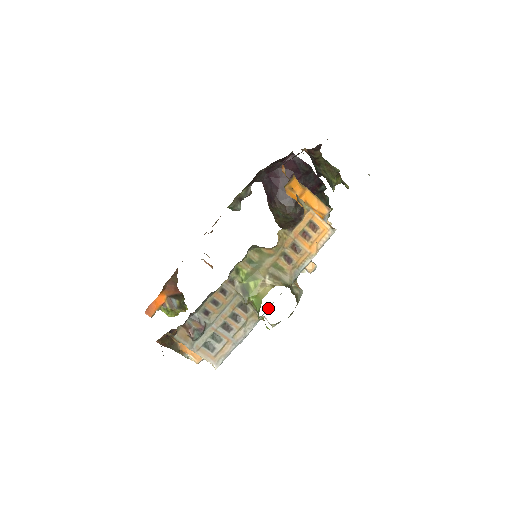
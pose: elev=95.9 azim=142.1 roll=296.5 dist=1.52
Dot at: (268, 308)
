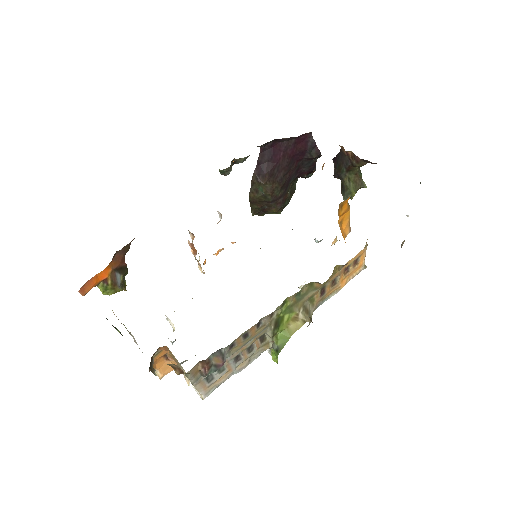
Dot at: occluded
